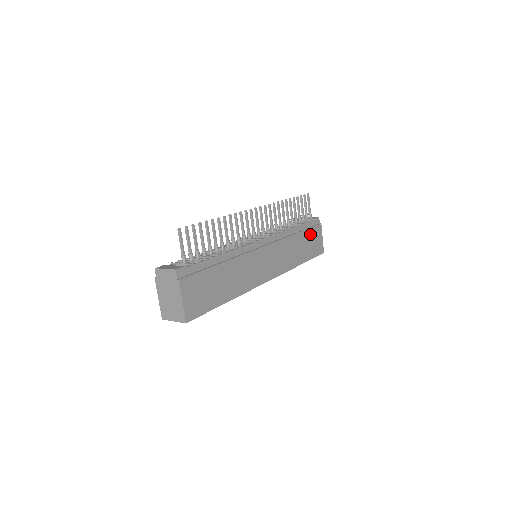
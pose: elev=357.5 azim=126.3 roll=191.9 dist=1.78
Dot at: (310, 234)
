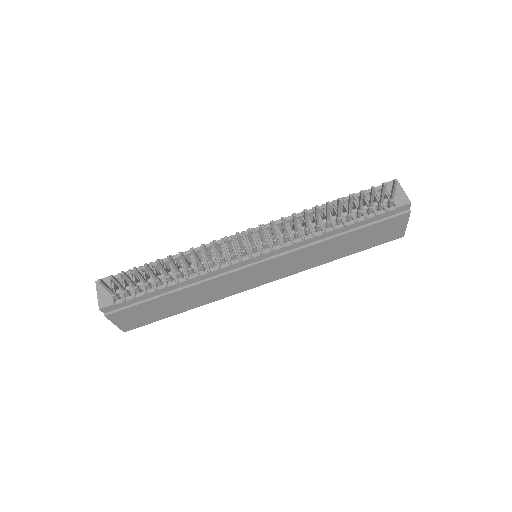
Dot at: (374, 228)
